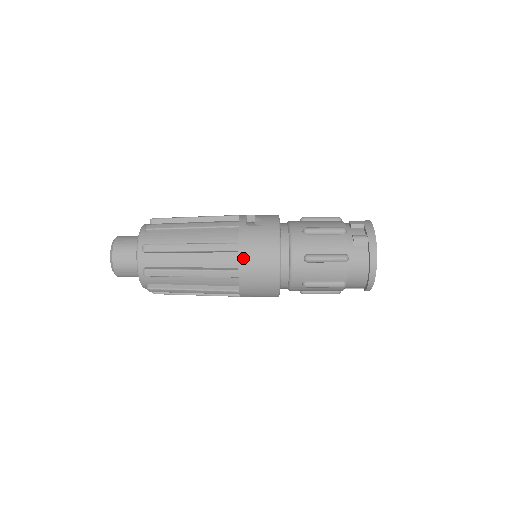
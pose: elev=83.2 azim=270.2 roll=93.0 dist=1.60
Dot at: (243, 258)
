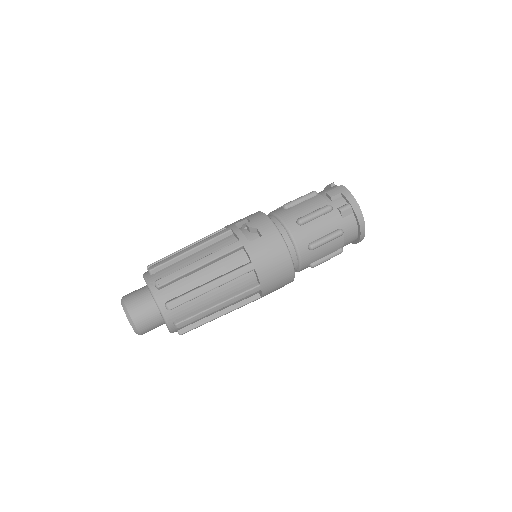
Dot at: (261, 274)
